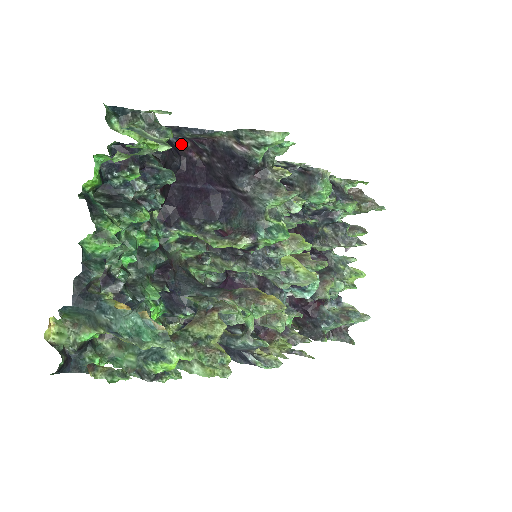
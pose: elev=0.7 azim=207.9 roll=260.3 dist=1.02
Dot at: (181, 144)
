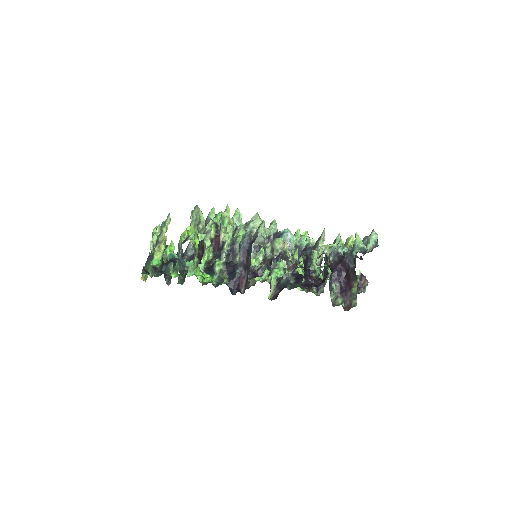
Dot at: occluded
